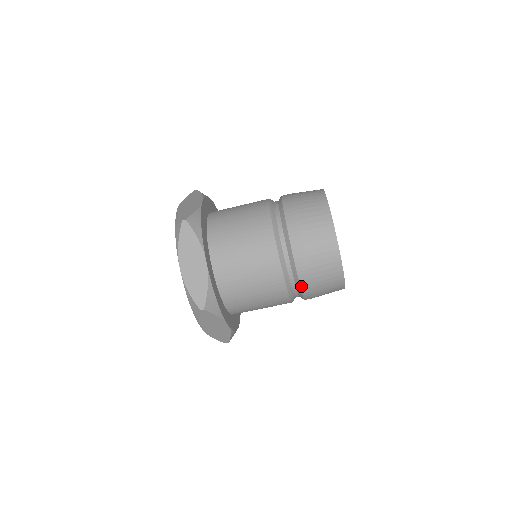
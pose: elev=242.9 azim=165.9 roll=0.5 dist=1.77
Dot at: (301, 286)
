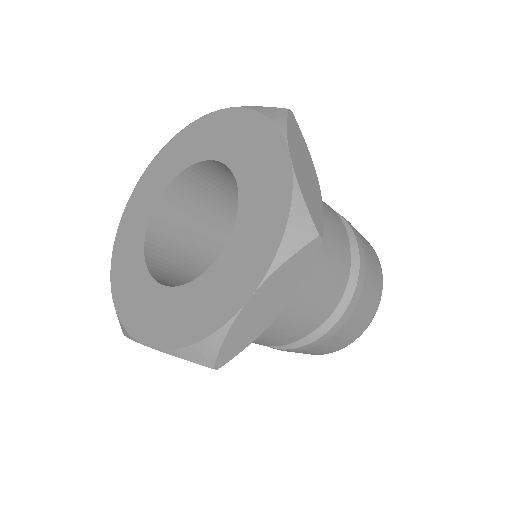
Dot at: (349, 305)
